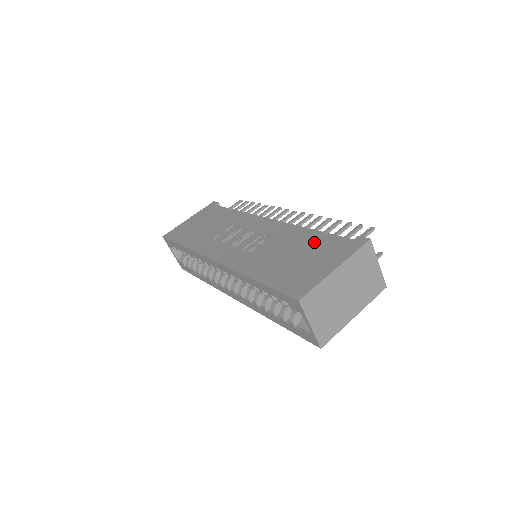
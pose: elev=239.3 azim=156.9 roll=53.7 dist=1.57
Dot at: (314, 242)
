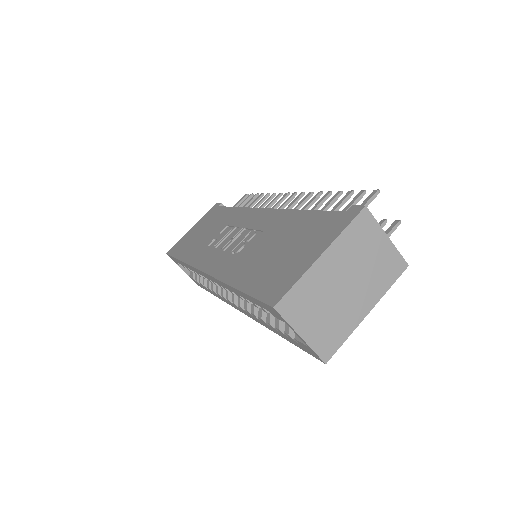
Dot at: (302, 226)
